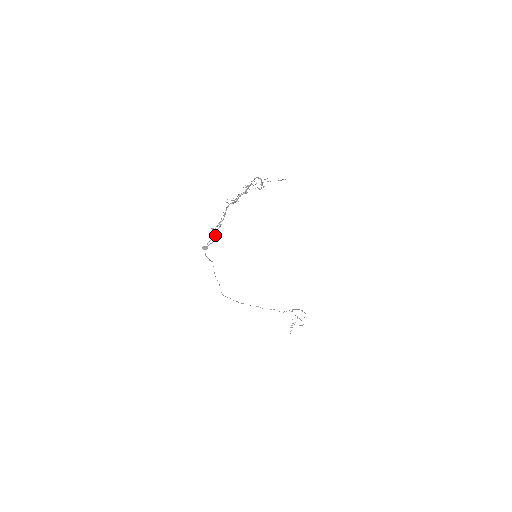
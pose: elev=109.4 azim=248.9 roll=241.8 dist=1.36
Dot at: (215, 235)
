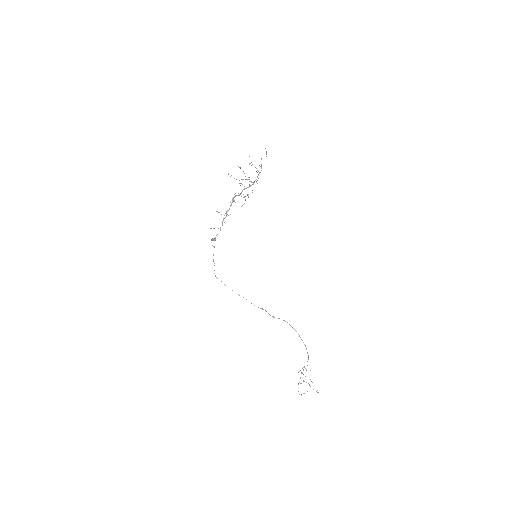
Dot at: (222, 225)
